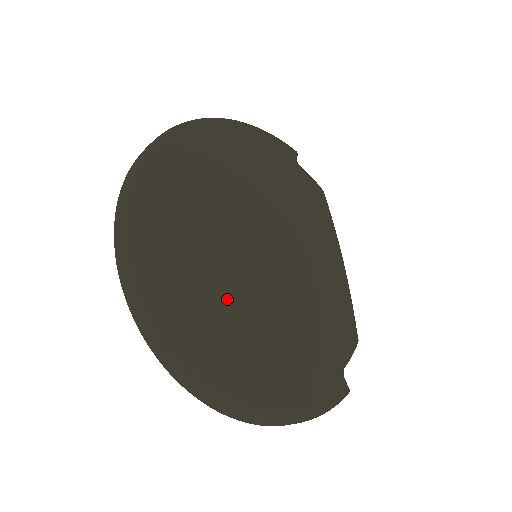
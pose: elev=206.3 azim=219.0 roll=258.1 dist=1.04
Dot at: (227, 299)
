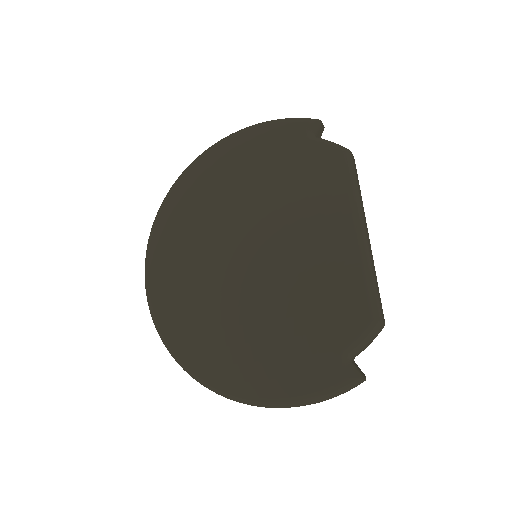
Dot at: (204, 308)
